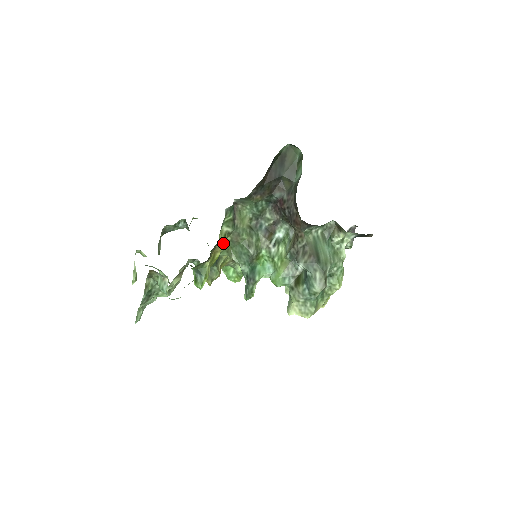
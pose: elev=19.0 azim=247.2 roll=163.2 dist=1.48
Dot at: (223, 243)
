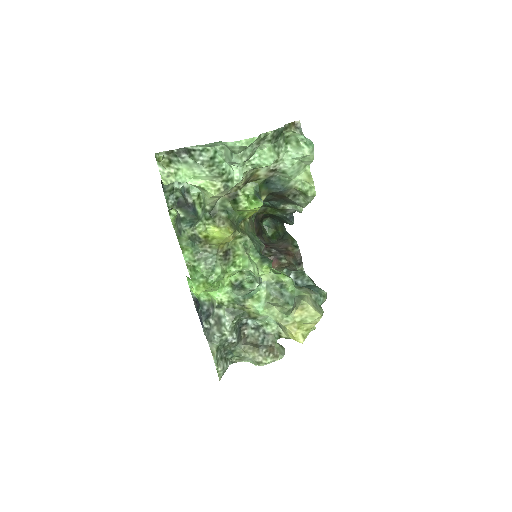
Dot at: occluded
